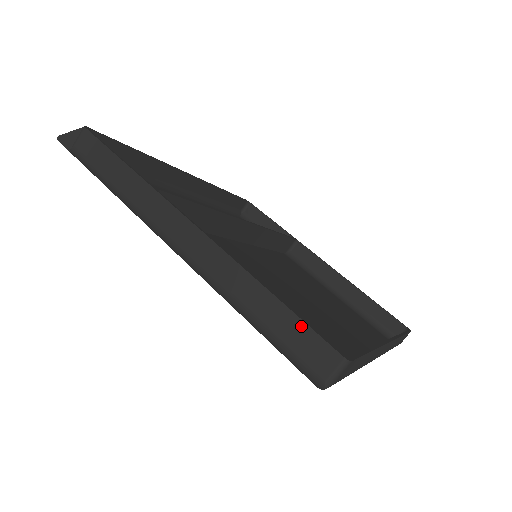
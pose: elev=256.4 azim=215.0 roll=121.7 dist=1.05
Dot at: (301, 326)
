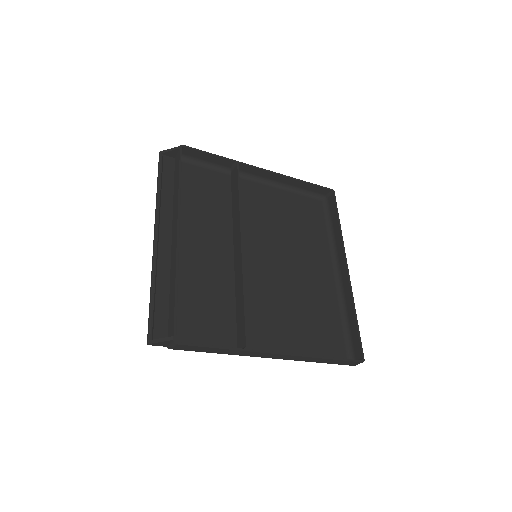
Dot at: (344, 361)
